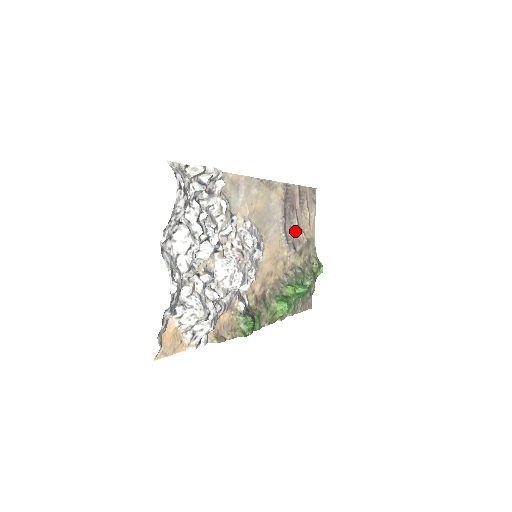
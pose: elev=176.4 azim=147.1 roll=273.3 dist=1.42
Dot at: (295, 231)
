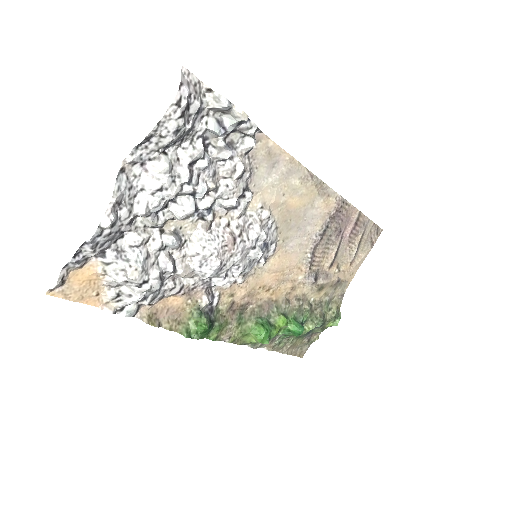
Dot at: (327, 260)
